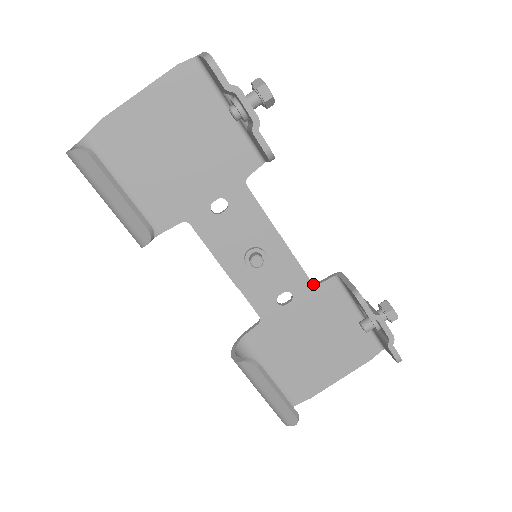
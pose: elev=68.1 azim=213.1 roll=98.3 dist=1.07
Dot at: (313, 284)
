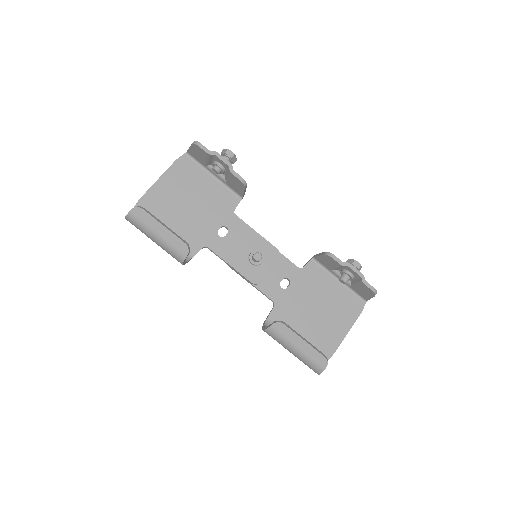
Dot at: (300, 268)
